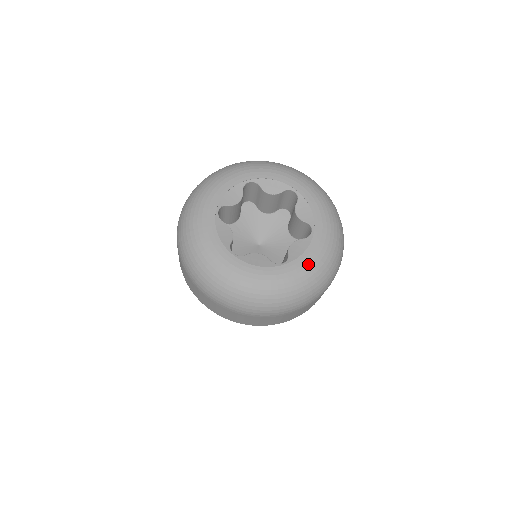
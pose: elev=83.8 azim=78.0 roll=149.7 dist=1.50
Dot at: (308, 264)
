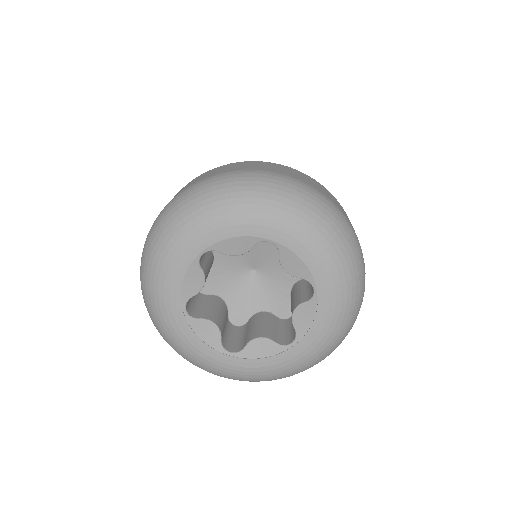
Dot at: (323, 333)
